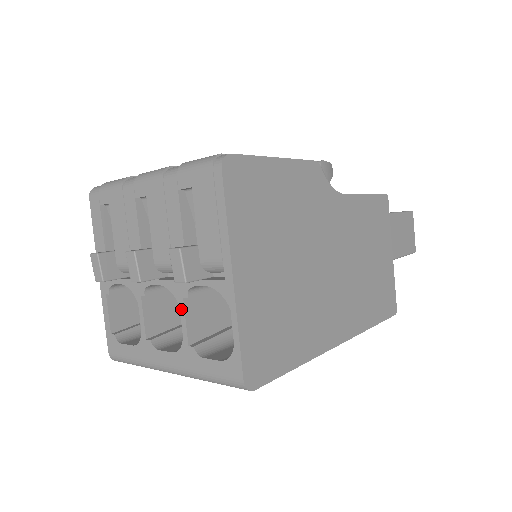
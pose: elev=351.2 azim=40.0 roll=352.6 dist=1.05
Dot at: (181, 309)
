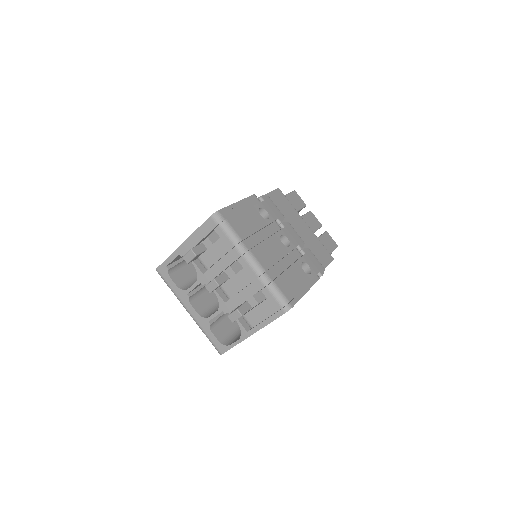
Dot at: (218, 312)
